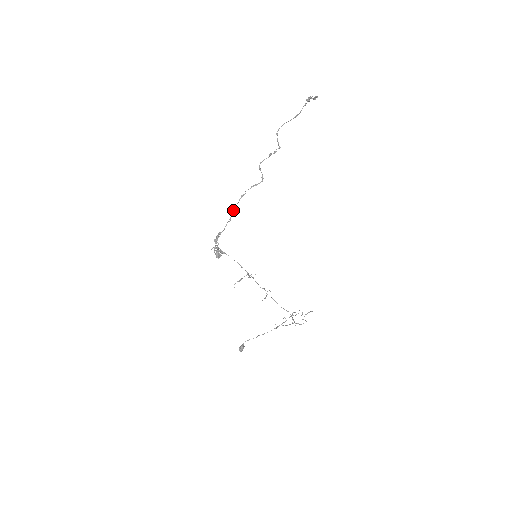
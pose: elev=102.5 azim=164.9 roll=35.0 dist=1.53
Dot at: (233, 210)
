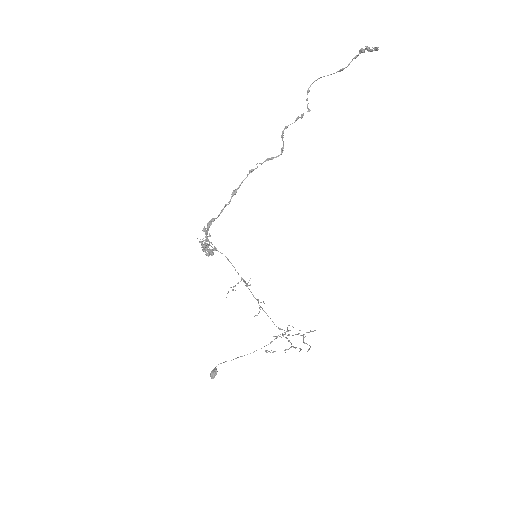
Dot at: (236, 189)
